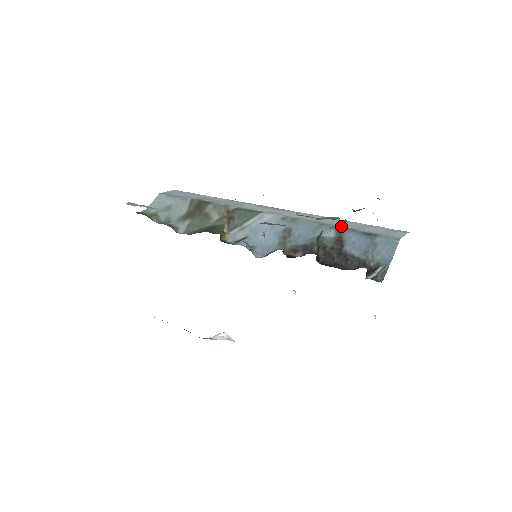
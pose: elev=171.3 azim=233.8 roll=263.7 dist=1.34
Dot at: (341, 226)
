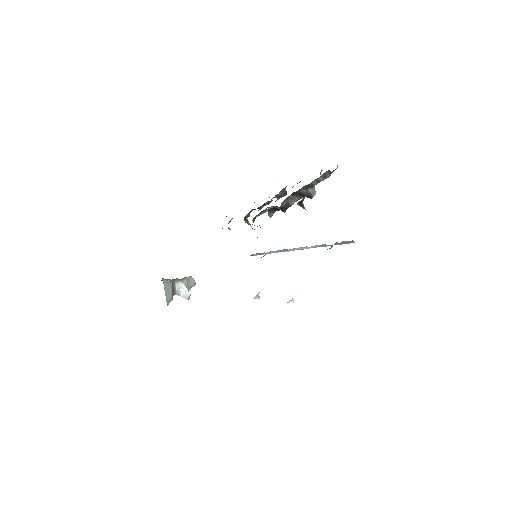
Dot at: occluded
